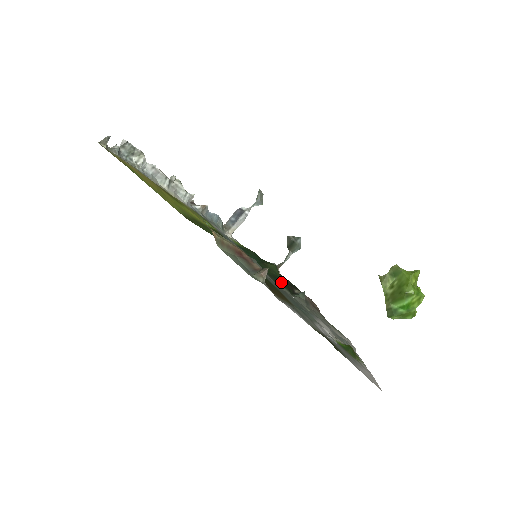
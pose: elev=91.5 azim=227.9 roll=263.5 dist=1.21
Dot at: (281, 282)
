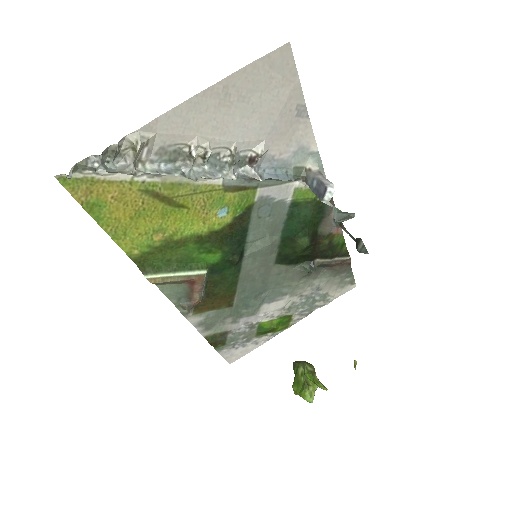
Dot at: (291, 260)
